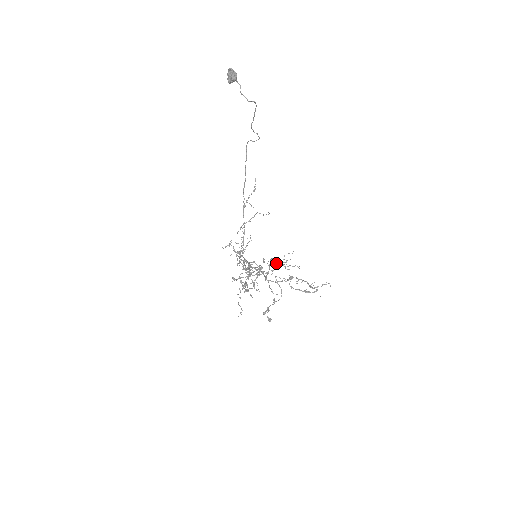
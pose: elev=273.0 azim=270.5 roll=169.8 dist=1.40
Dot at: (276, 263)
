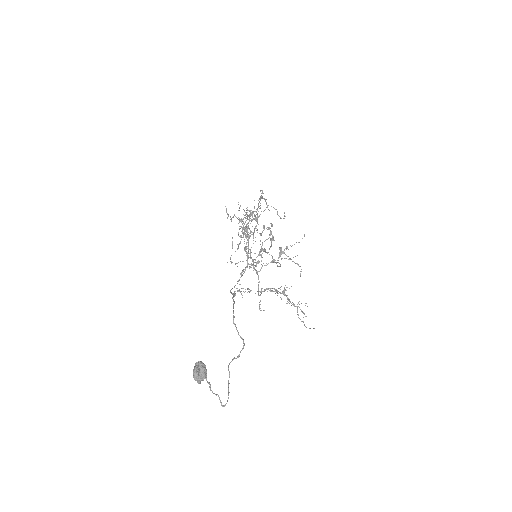
Dot at: (281, 250)
